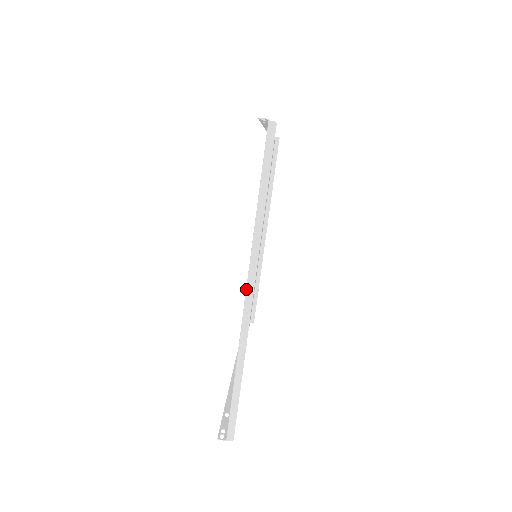
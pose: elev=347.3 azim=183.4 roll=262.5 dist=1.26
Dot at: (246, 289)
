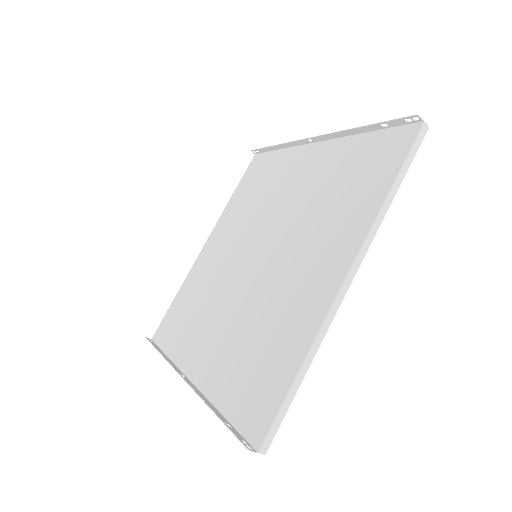
Dot at: (349, 272)
